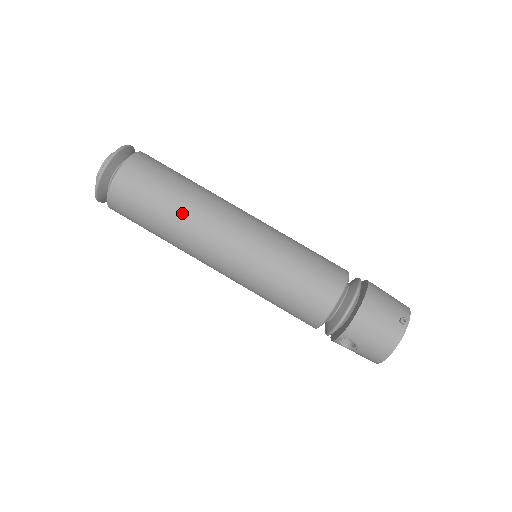
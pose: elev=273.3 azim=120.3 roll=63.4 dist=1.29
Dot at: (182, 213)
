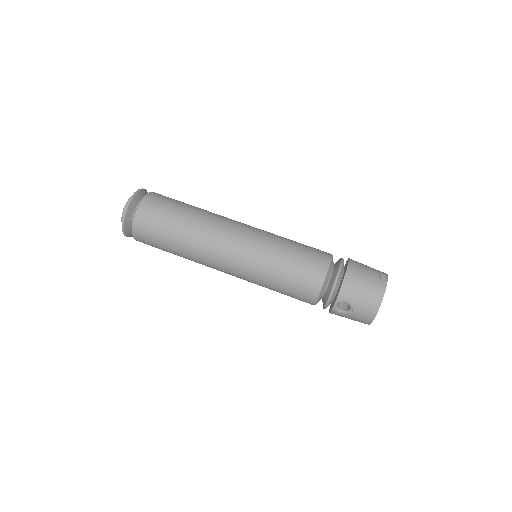
Dot at: (194, 224)
